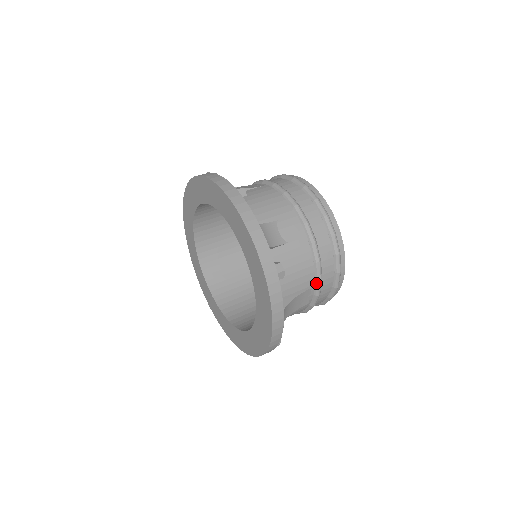
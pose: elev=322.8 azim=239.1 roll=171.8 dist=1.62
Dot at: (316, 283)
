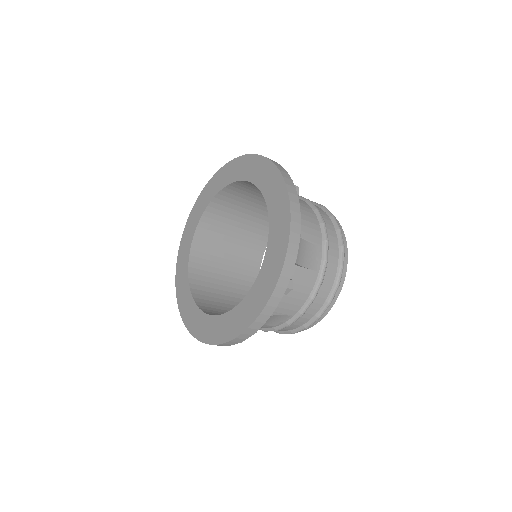
Dot at: (323, 244)
